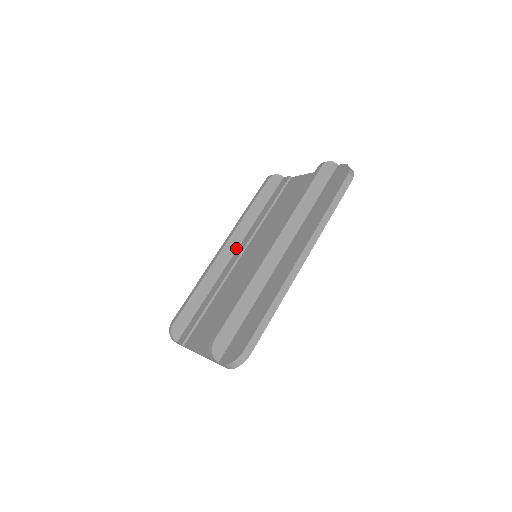
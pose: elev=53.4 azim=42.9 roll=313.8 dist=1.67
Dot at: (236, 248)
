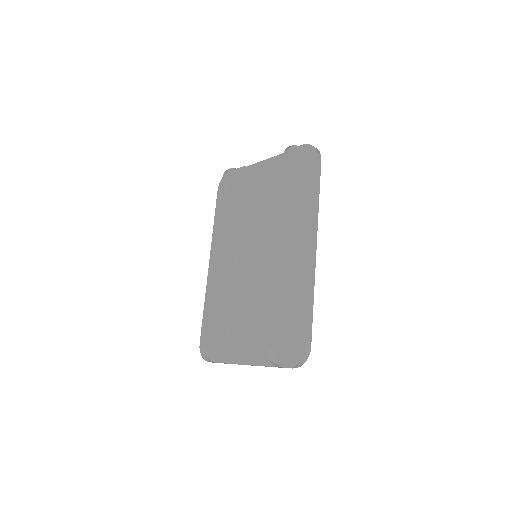
Dot at: (226, 254)
